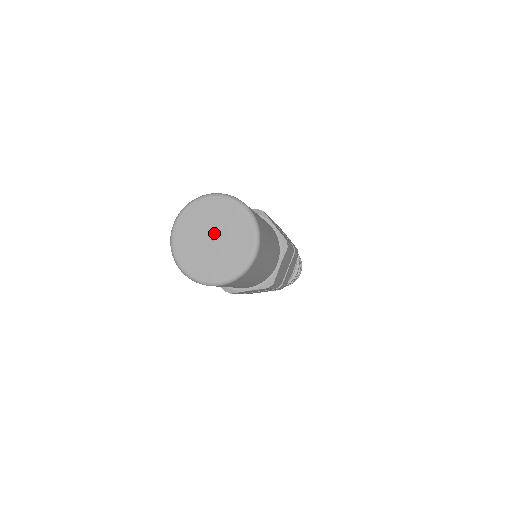
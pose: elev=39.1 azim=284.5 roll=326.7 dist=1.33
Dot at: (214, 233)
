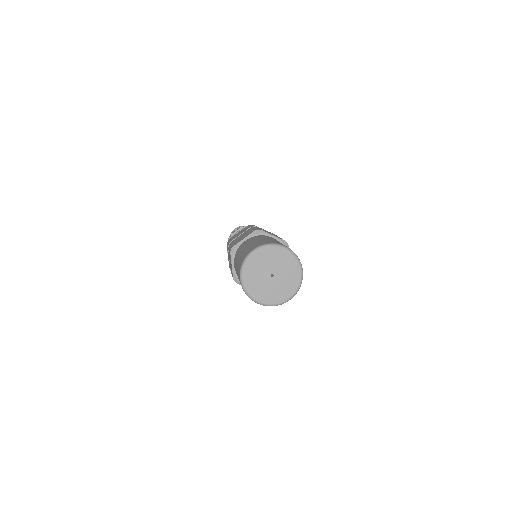
Dot at: (275, 273)
